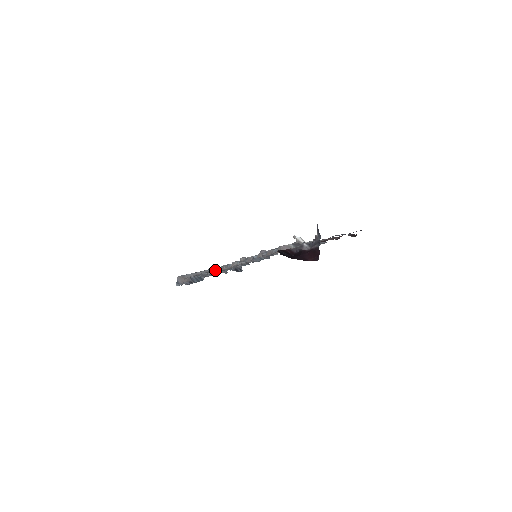
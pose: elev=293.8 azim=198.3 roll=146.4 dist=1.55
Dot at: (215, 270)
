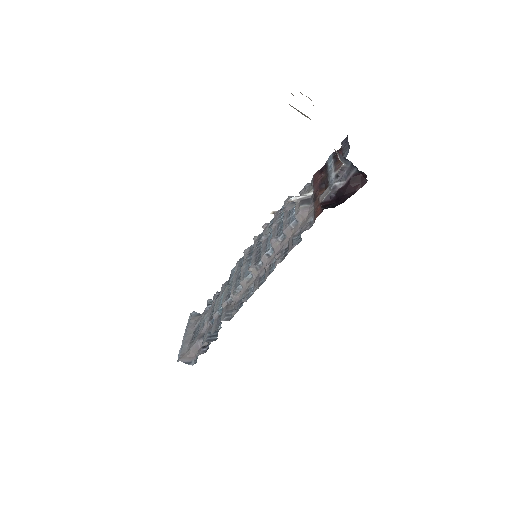
Dot at: (242, 301)
